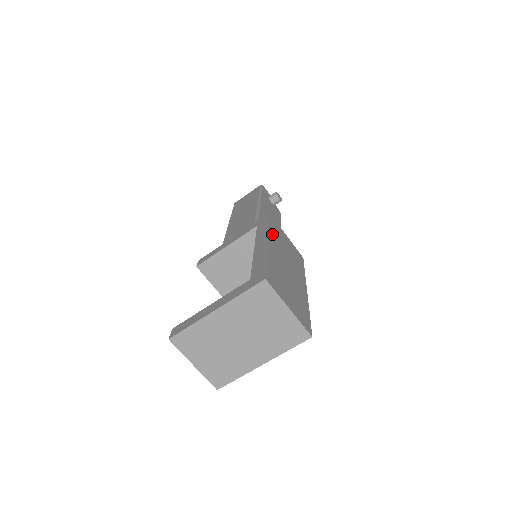
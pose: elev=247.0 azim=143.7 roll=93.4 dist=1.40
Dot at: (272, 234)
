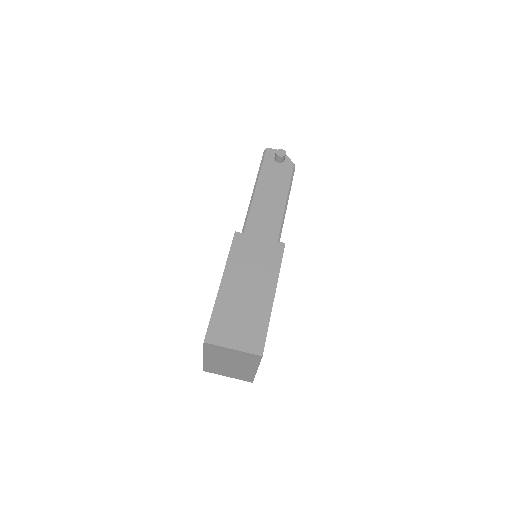
Dot at: (231, 264)
